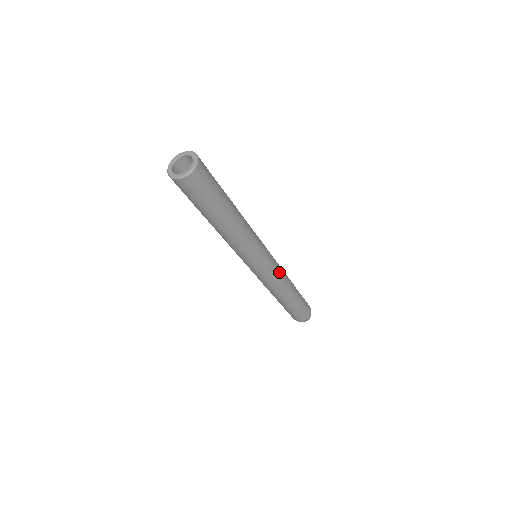
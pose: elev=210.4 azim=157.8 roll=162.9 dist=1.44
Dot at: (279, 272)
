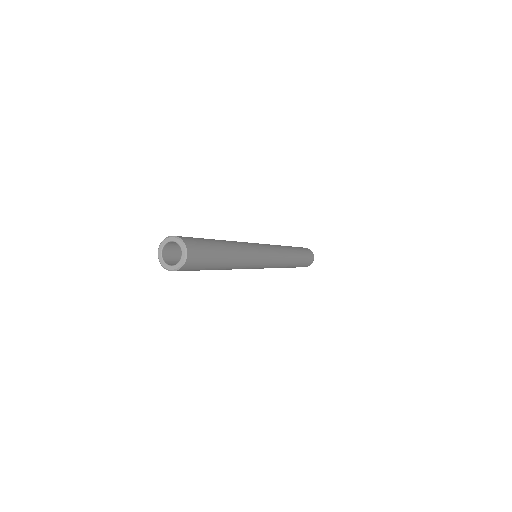
Dot at: (279, 260)
